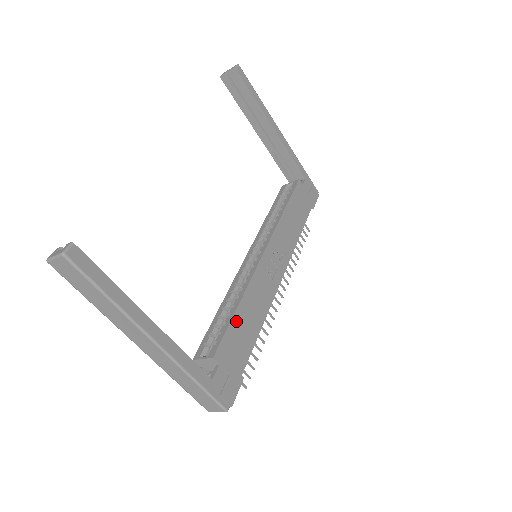
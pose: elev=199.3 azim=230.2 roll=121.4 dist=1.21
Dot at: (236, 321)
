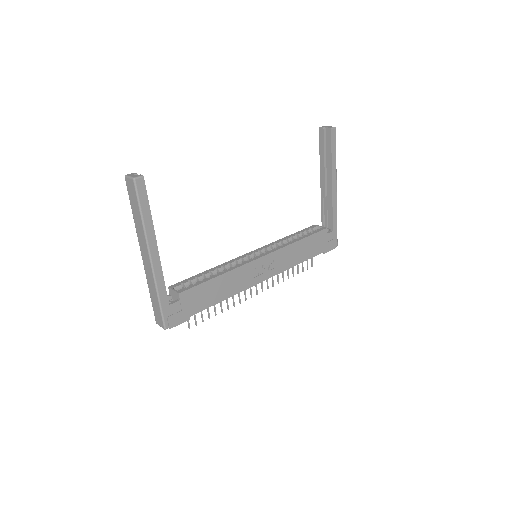
Dot at: (210, 284)
